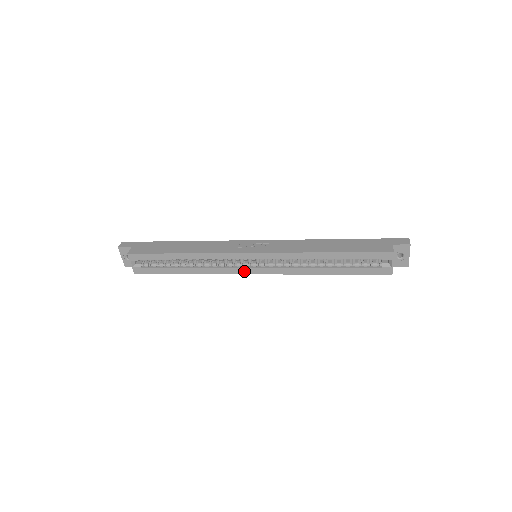
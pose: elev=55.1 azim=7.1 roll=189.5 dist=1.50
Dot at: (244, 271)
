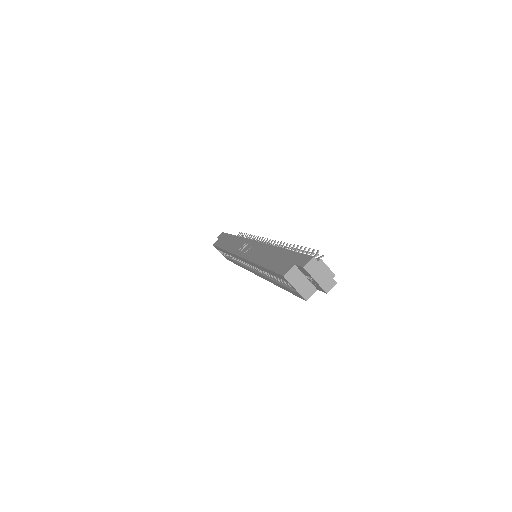
Dot at: (250, 270)
